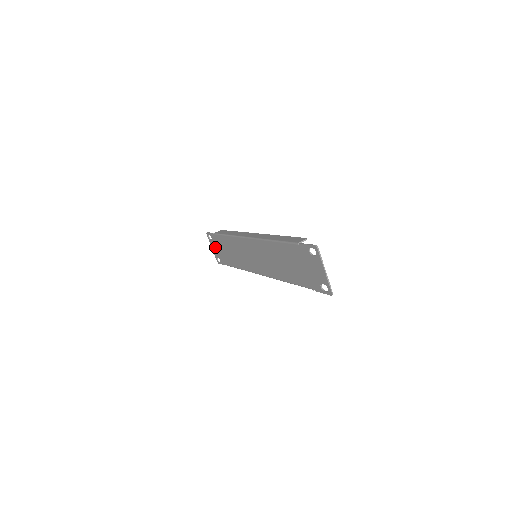
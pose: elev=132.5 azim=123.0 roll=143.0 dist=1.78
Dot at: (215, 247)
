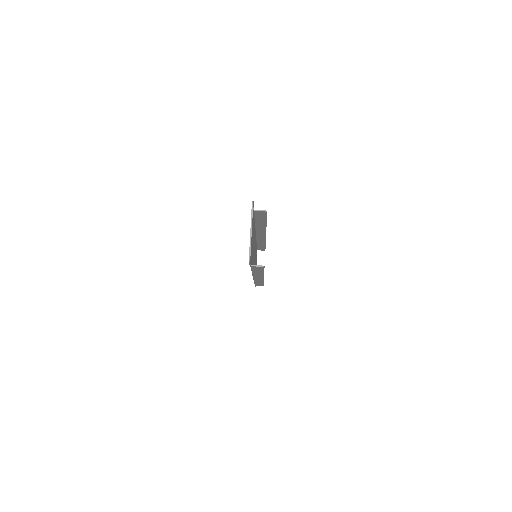
Dot at: occluded
